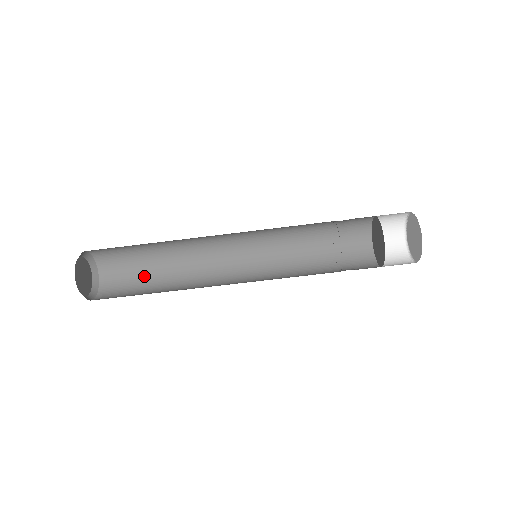
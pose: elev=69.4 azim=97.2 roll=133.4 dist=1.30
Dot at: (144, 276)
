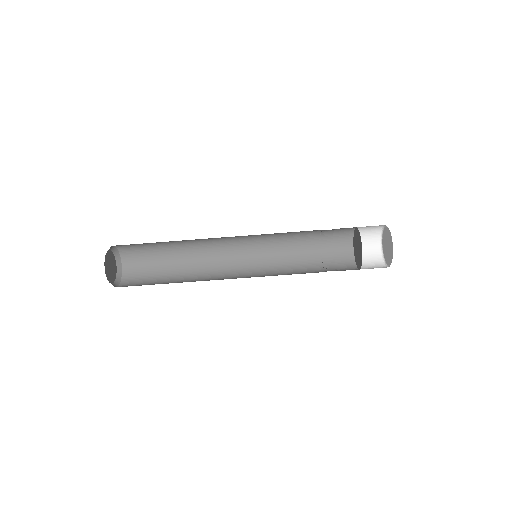
Dot at: (160, 279)
